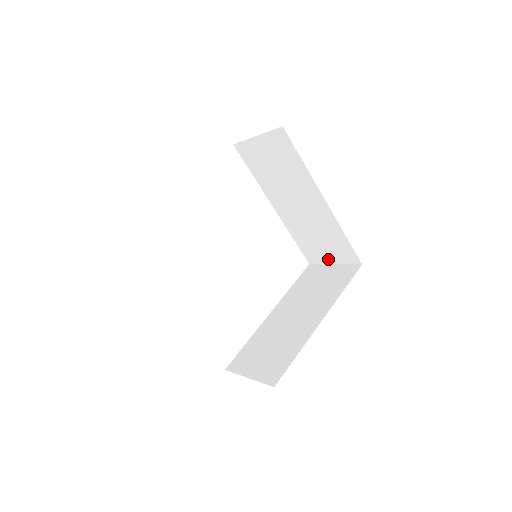
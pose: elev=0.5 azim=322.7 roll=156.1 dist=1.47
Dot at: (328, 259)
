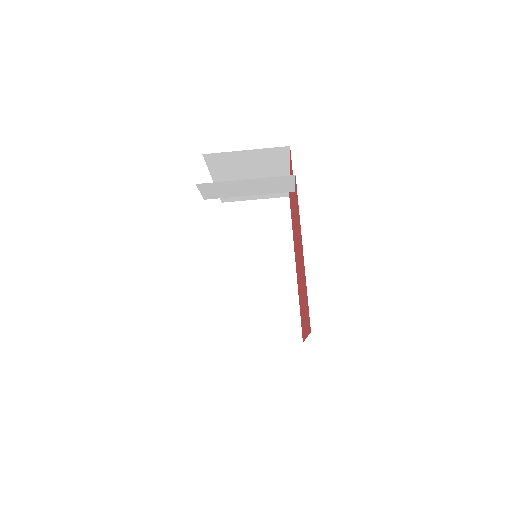
Dot at: (261, 338)
